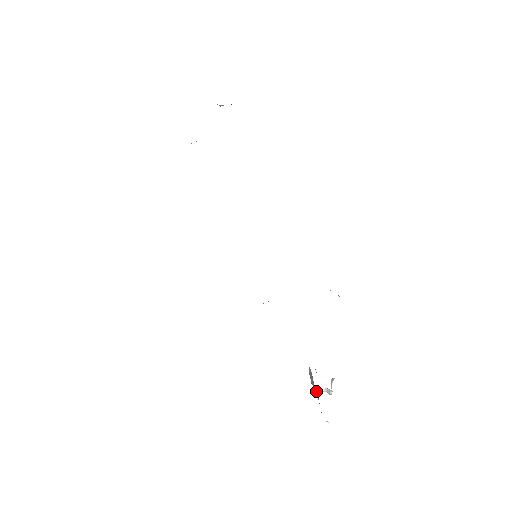
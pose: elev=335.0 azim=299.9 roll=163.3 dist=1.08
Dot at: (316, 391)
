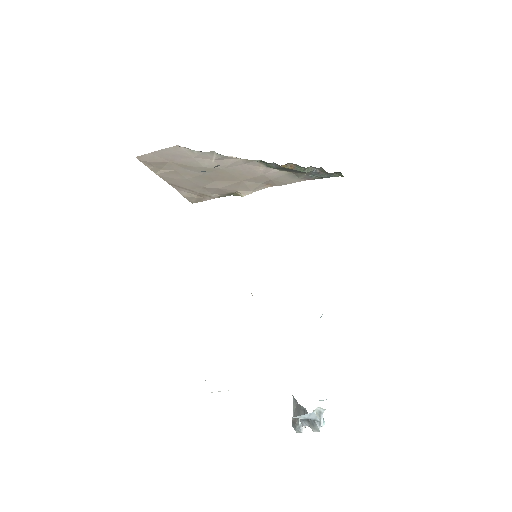
Dot at: (303, 411)
